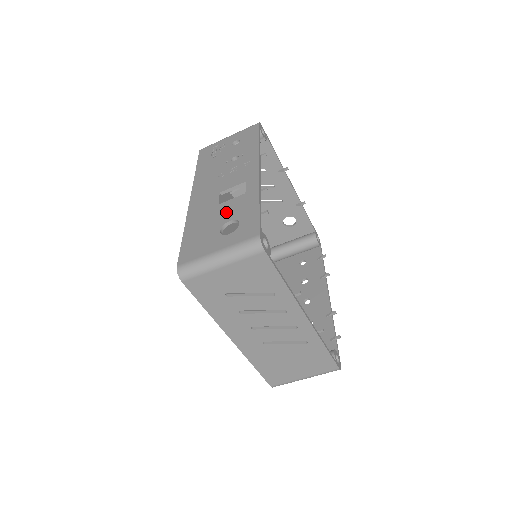
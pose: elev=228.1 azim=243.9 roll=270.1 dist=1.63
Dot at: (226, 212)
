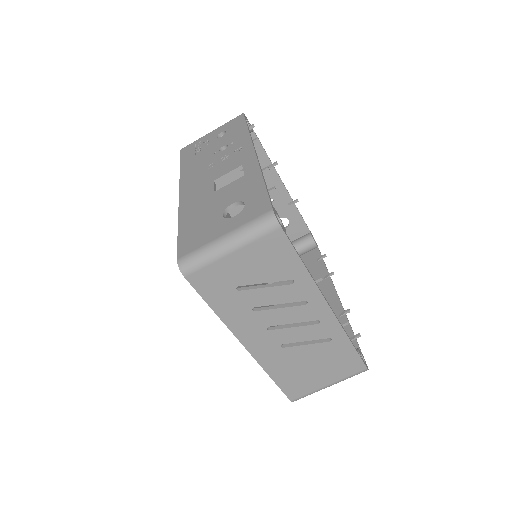
Dot at: (226, 197)
